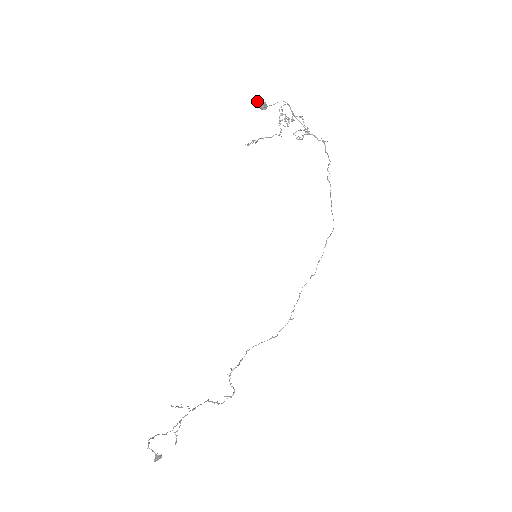
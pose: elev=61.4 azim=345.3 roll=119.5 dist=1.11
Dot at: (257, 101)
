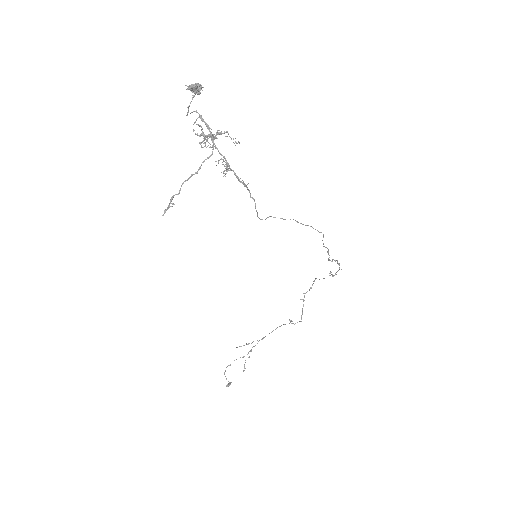
Dot at: occluded
